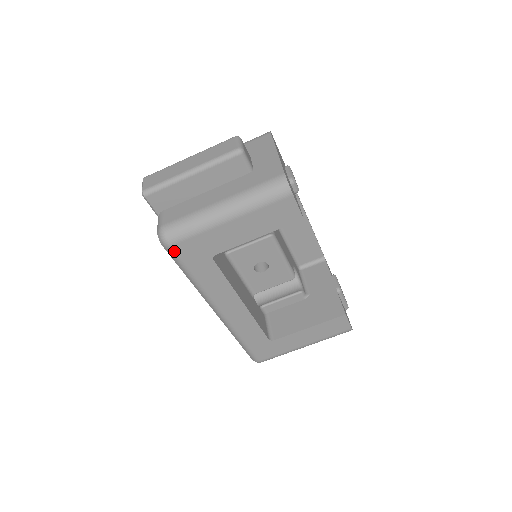
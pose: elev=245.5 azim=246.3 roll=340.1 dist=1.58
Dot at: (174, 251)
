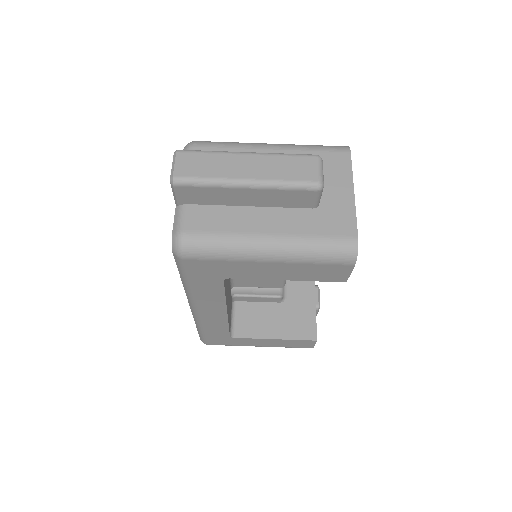
Dot at: (185, 263)
